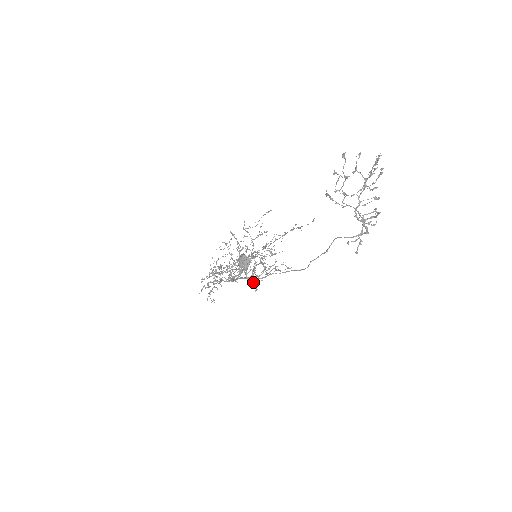
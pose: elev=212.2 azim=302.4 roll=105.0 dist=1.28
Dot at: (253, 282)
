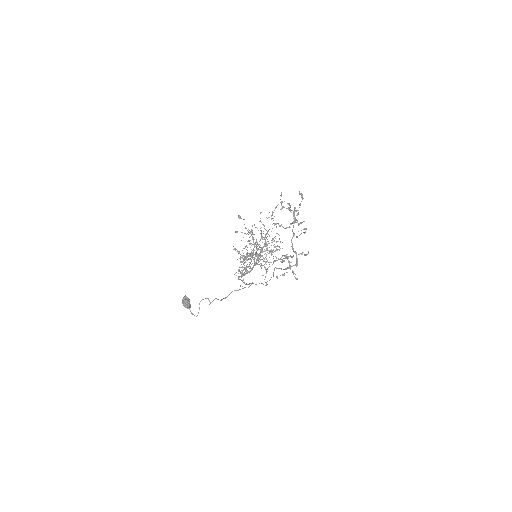
Dot at: occluded
